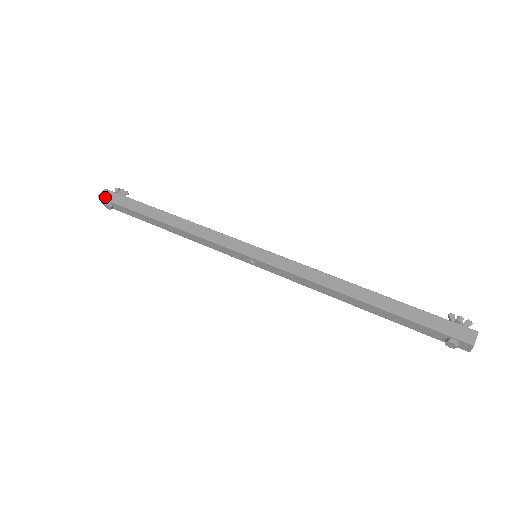
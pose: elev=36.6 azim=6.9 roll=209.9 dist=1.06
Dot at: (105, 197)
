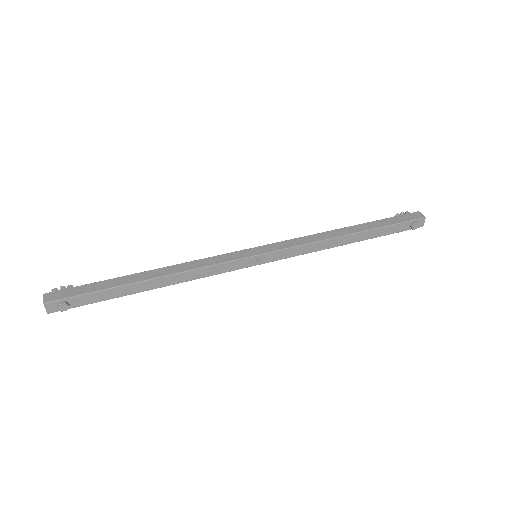
Dot at: (55, 299)
